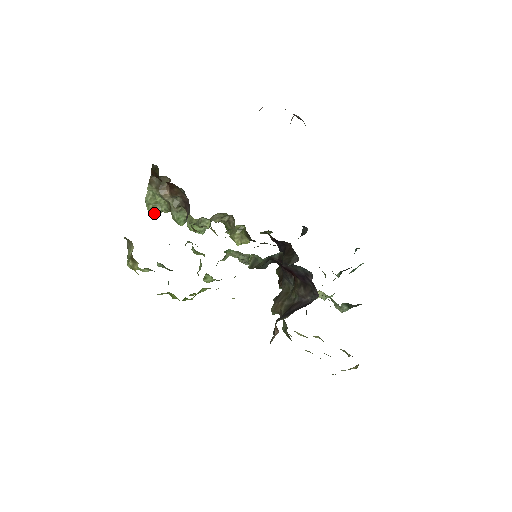
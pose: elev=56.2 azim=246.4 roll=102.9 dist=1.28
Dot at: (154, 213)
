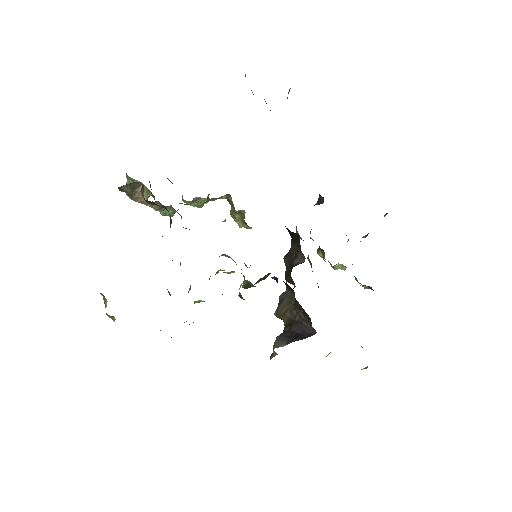
Dot at: occluded
